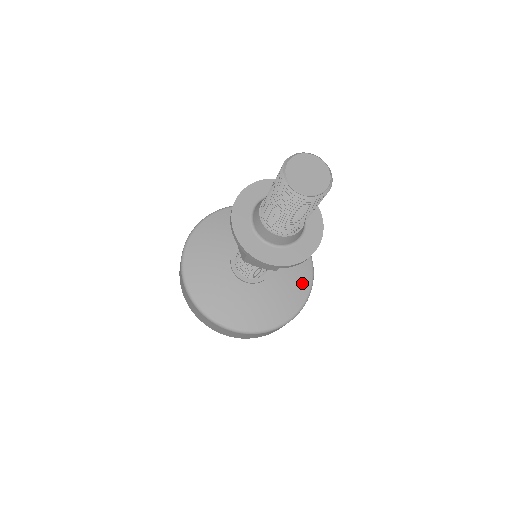
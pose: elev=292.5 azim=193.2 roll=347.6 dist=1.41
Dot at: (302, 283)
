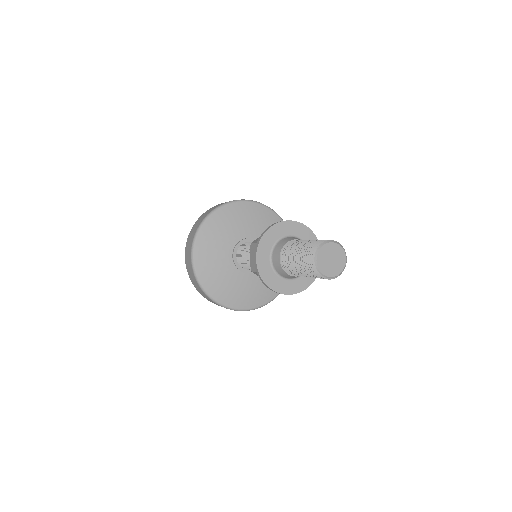
Dot at: occluded
